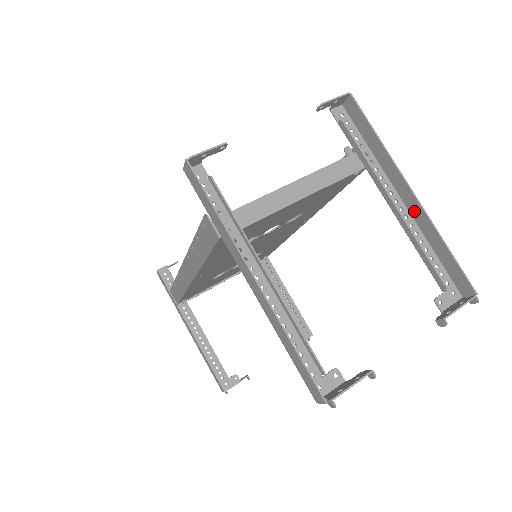
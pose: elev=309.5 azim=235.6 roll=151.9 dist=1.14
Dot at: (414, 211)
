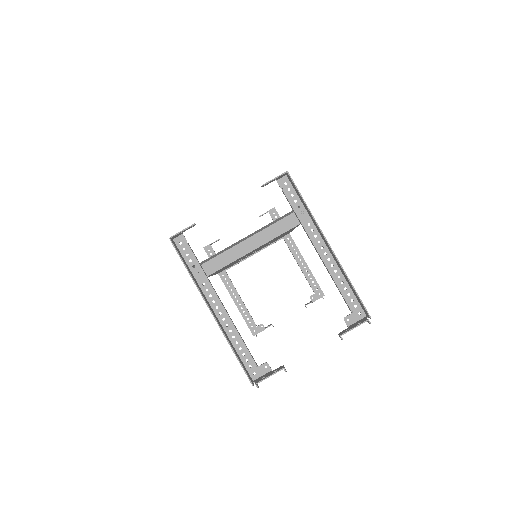
Dot at: (333, 256)
